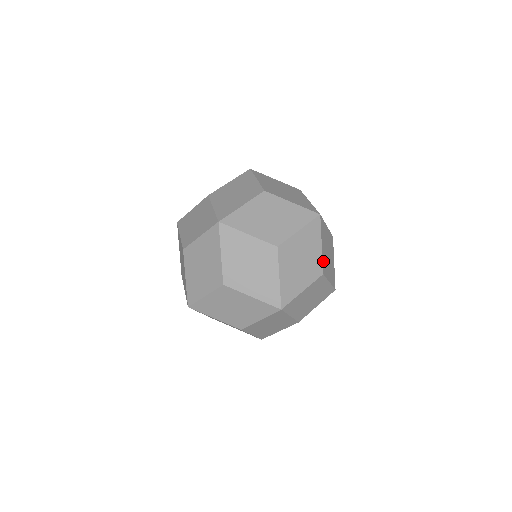
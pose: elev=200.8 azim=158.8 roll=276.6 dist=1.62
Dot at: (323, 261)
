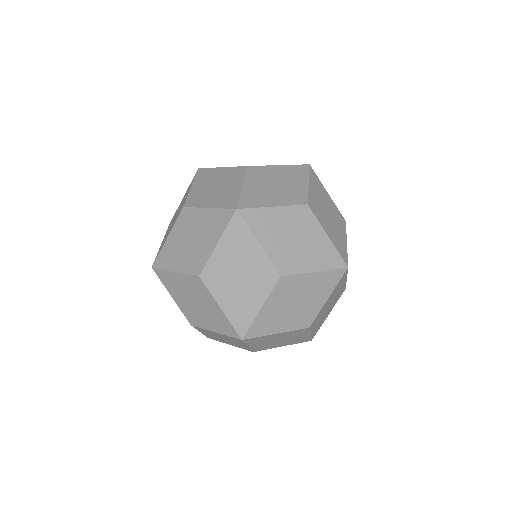
Dot at: occluded
